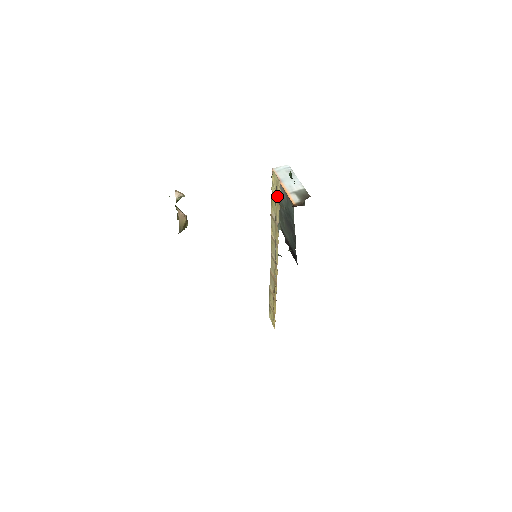
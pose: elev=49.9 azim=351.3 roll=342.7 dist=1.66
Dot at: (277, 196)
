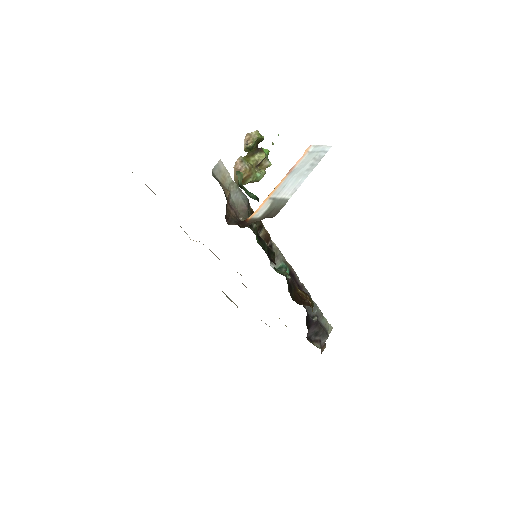
Dot at: occluded
